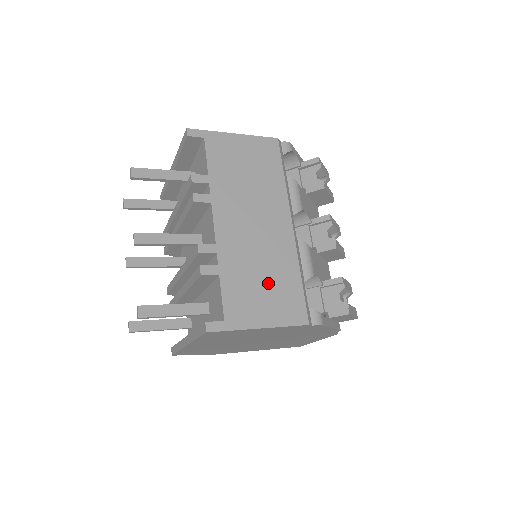
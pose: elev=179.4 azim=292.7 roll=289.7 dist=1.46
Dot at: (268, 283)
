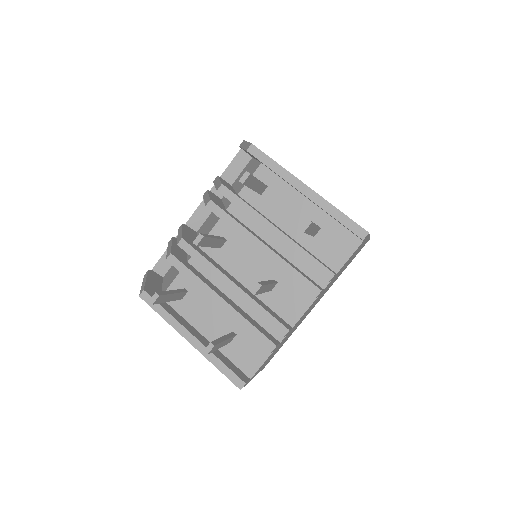
Dot at: occluded
